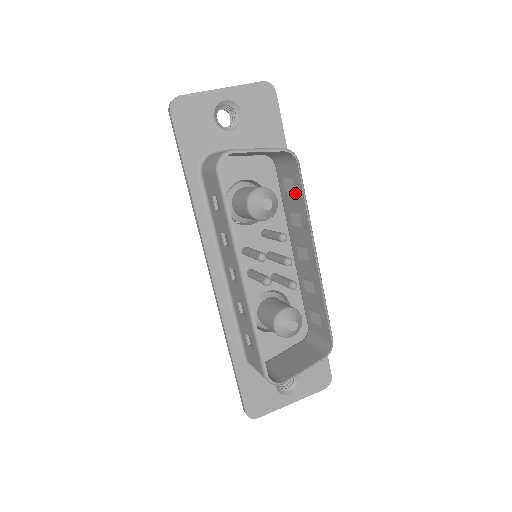
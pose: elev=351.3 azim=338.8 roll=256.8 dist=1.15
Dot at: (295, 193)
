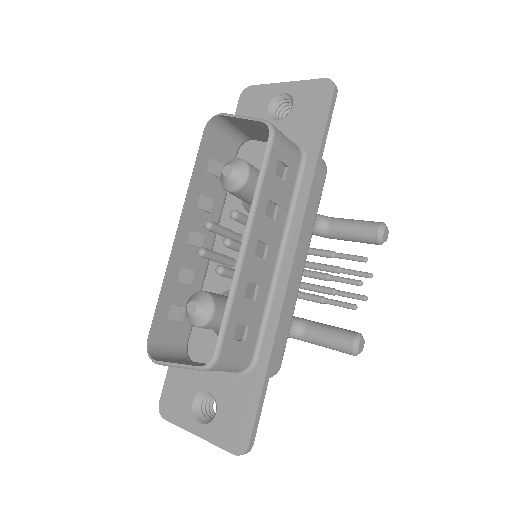
Dot at: (271, 176)
